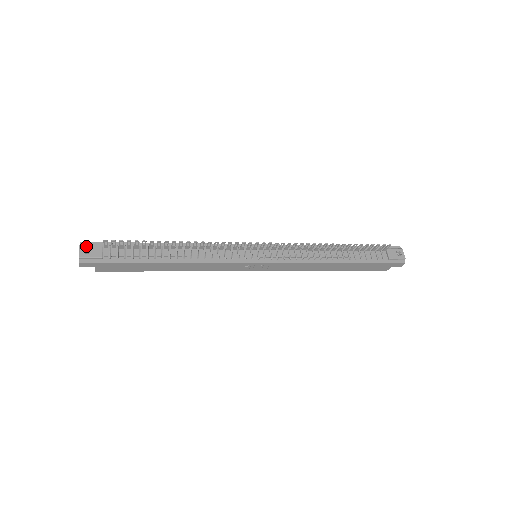
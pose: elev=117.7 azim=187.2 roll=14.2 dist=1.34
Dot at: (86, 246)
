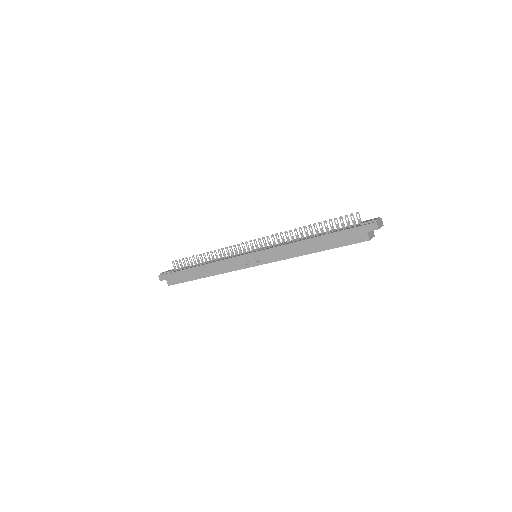
Dot at: occluded
